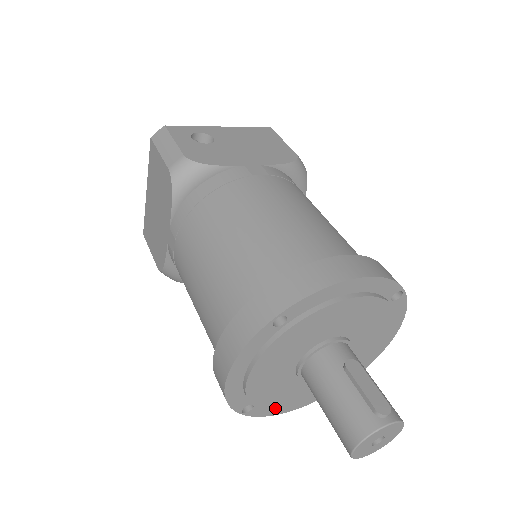
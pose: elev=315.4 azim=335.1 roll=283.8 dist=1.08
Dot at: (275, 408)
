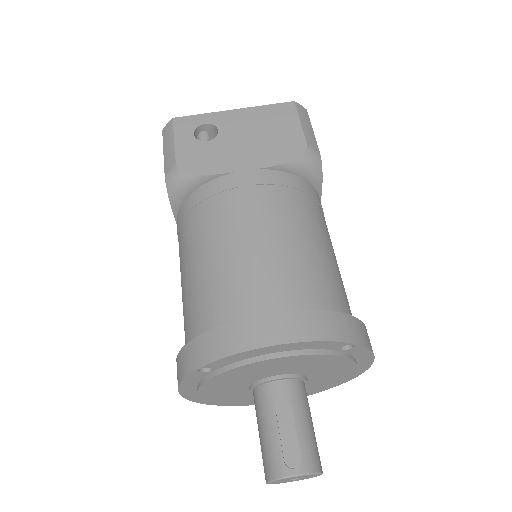
Dot at: (250, 404)
